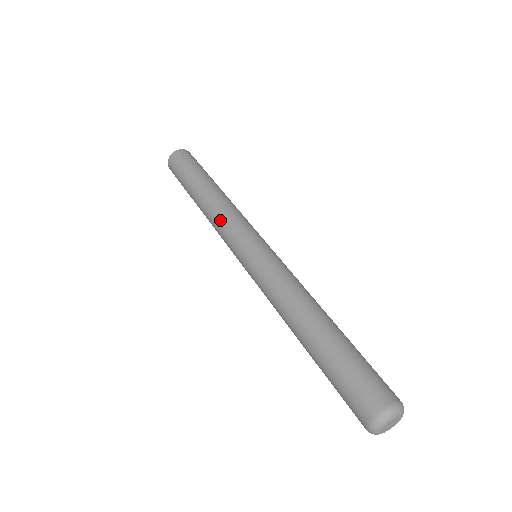
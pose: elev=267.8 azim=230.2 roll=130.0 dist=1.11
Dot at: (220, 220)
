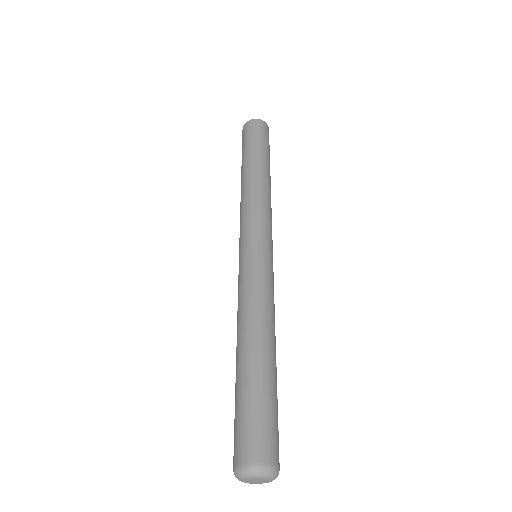
Dot at: (250, 204)
